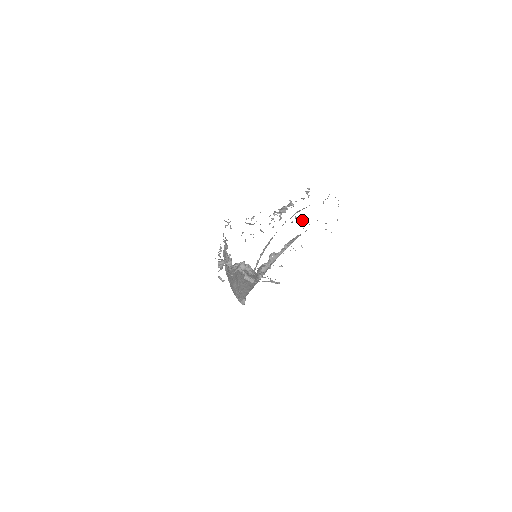
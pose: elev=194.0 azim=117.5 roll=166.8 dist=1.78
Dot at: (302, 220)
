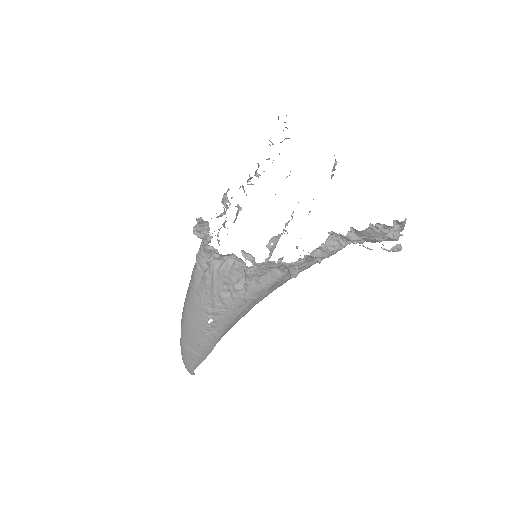
Dot at: occluded
